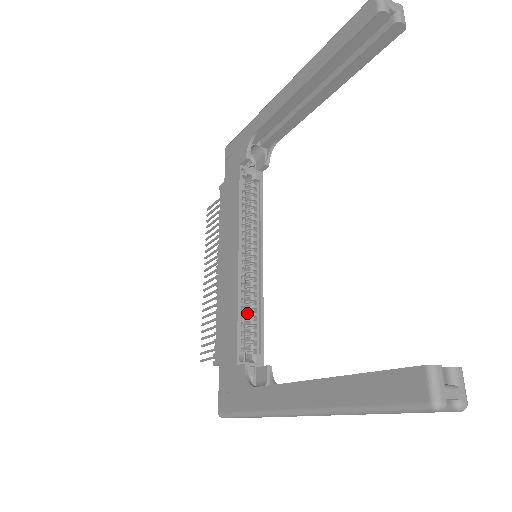
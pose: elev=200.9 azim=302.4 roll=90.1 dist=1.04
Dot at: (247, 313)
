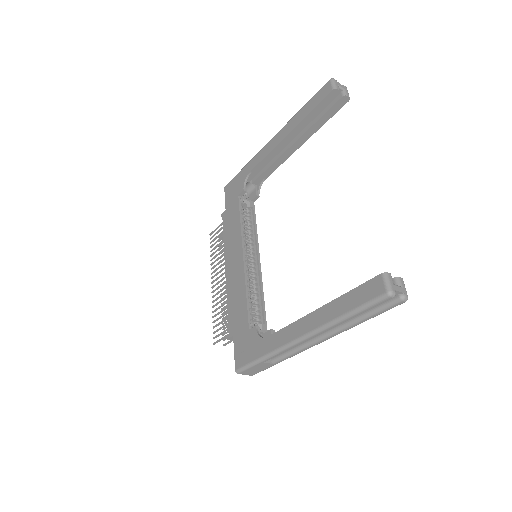
Dot at: occluded
